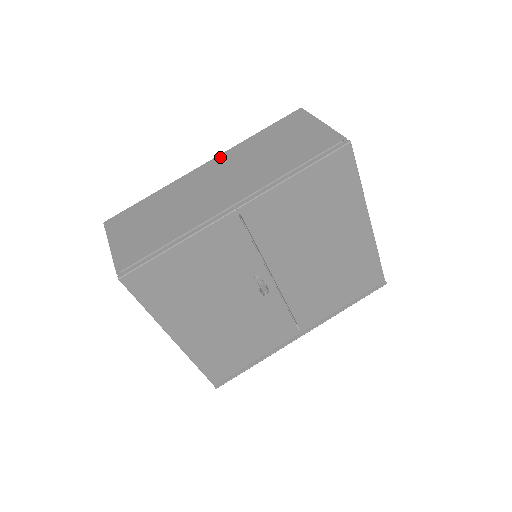
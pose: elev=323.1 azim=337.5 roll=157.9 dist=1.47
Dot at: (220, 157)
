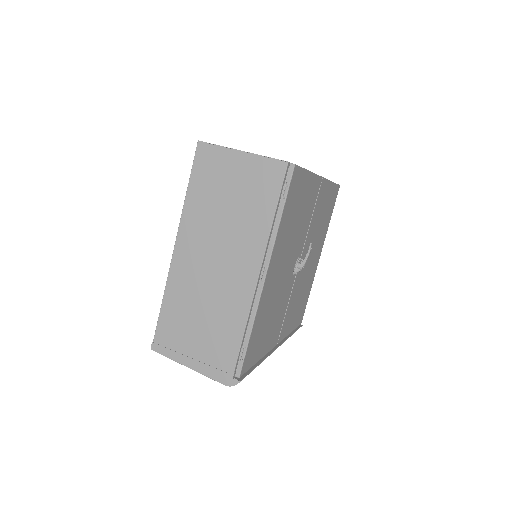
Dot at: occluded
